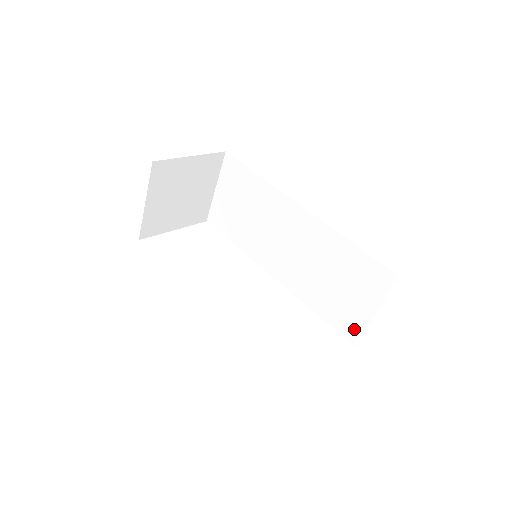
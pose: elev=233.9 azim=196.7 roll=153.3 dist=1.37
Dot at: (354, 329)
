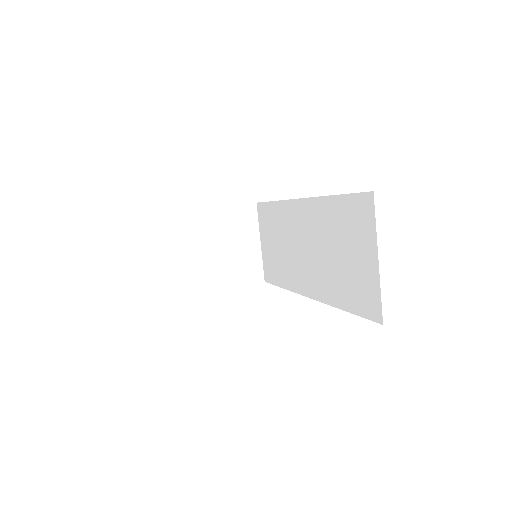
Dot at: (373, 299)
